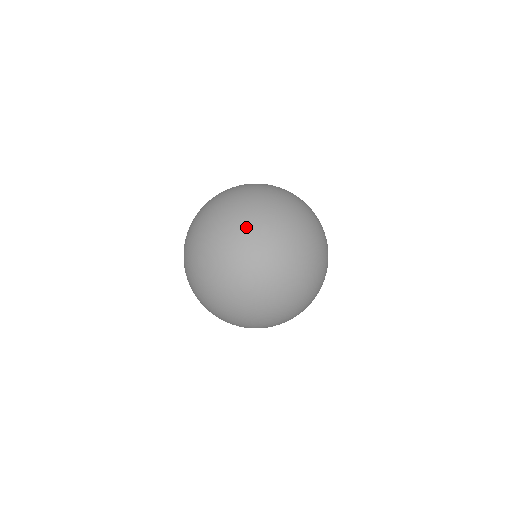
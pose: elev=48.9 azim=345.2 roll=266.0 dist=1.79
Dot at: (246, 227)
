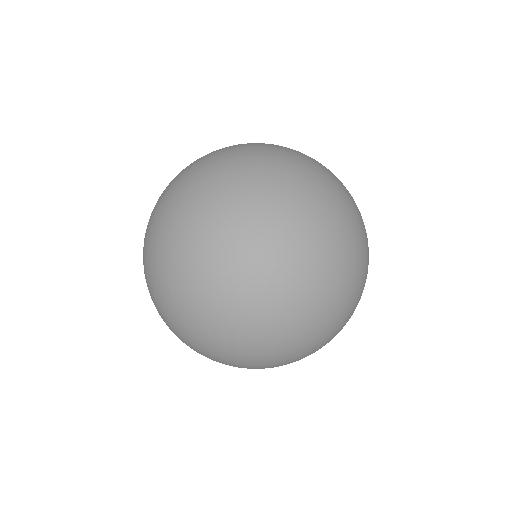
Dot at: (222, 278)
